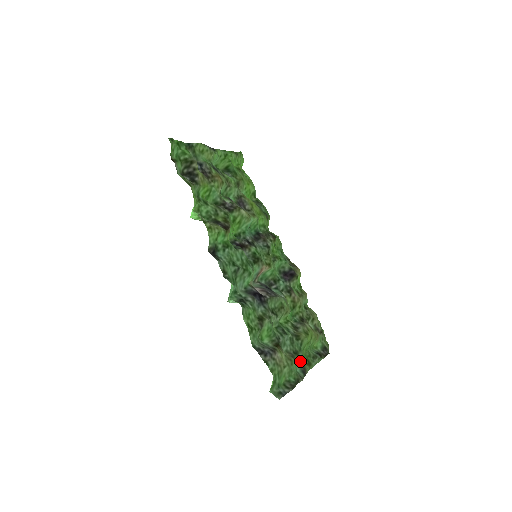
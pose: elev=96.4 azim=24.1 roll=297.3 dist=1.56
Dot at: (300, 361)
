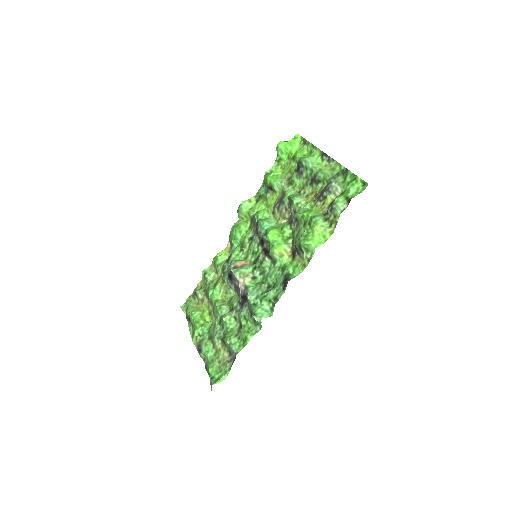
Dot at: (204, 341)
